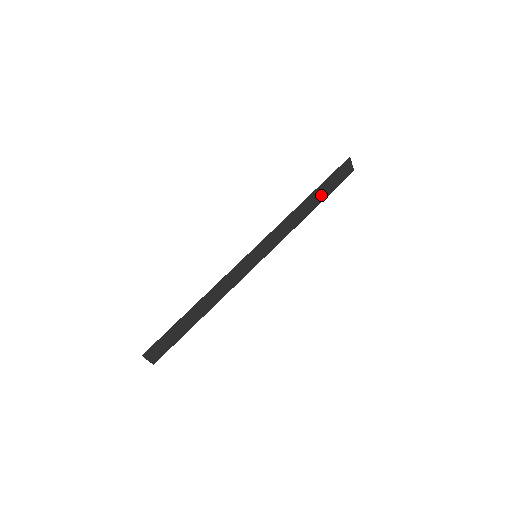
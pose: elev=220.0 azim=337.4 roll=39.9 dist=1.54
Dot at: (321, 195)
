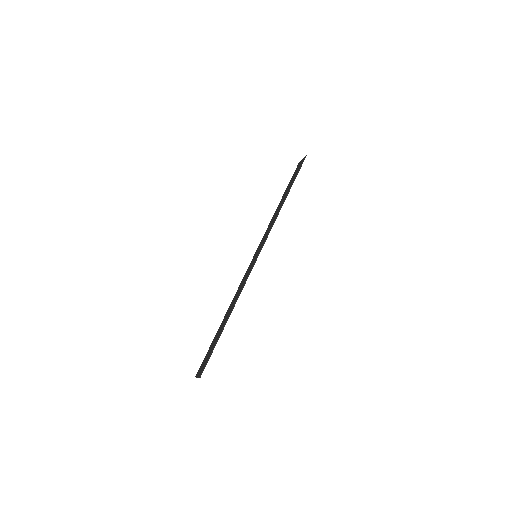
Dot at: occluded
